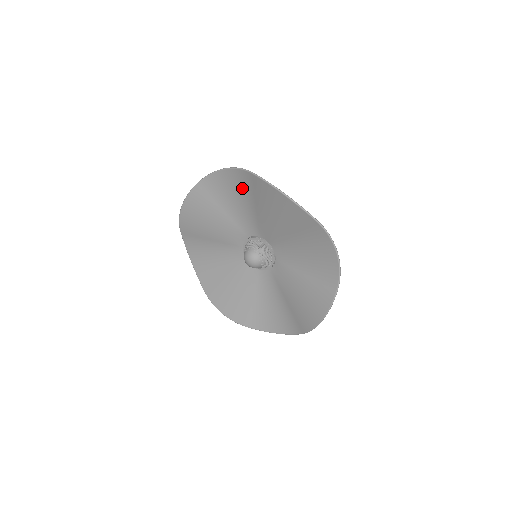
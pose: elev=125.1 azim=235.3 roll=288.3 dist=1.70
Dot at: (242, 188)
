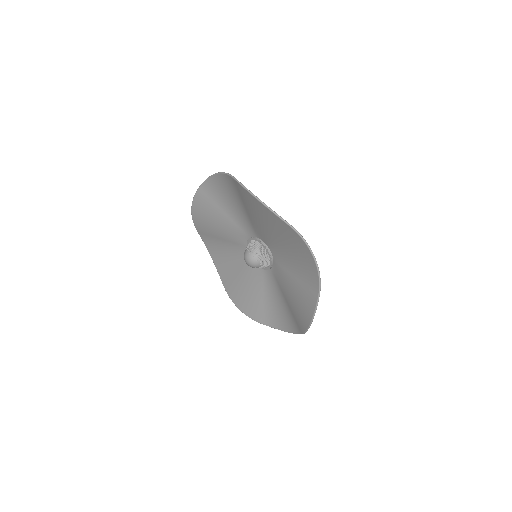
Dot at: (233, 191)
